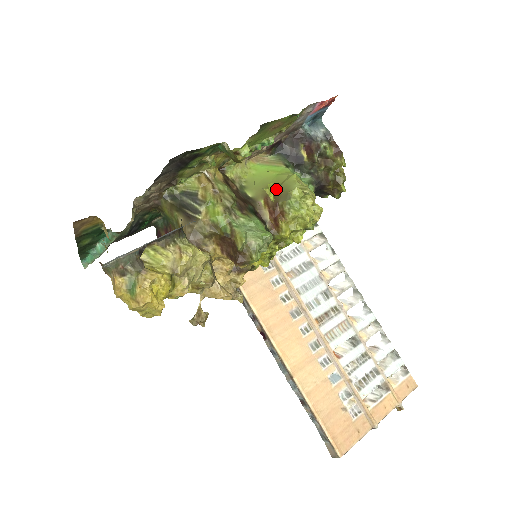
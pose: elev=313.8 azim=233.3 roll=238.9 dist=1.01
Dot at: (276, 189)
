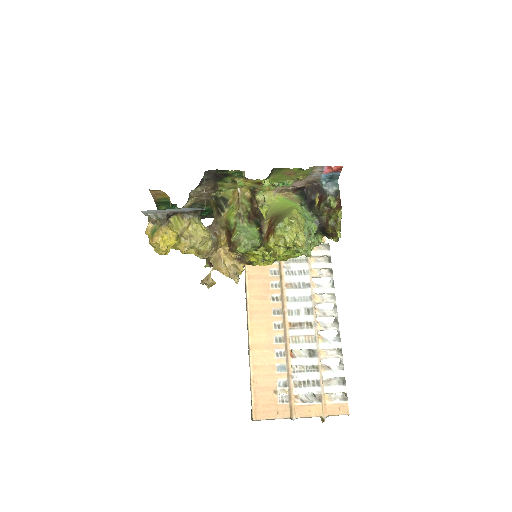
Dot at: (280, 215)
